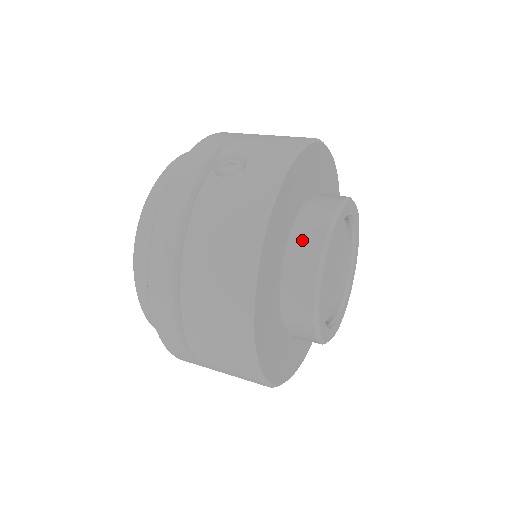
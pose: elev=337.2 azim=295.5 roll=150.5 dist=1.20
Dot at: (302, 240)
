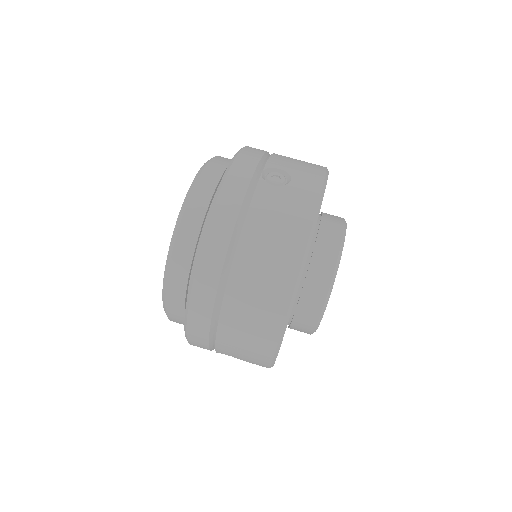
Dot at: (322, 246)
